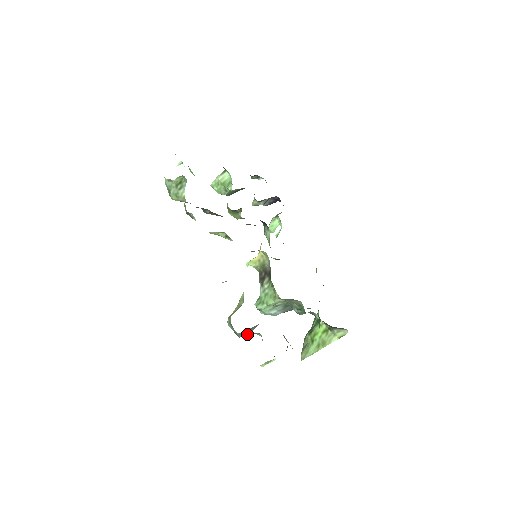
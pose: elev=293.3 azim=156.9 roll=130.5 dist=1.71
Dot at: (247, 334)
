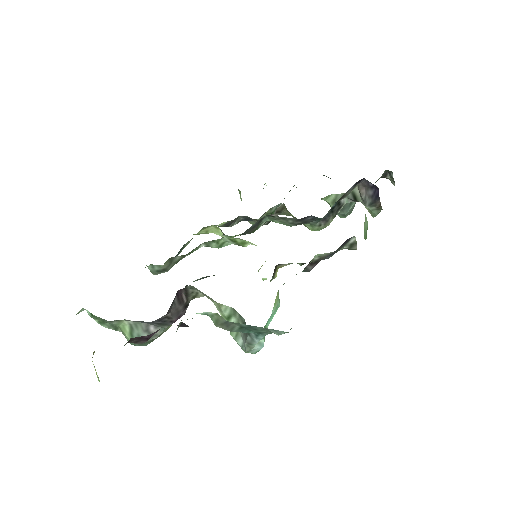
Dot at: occluded
